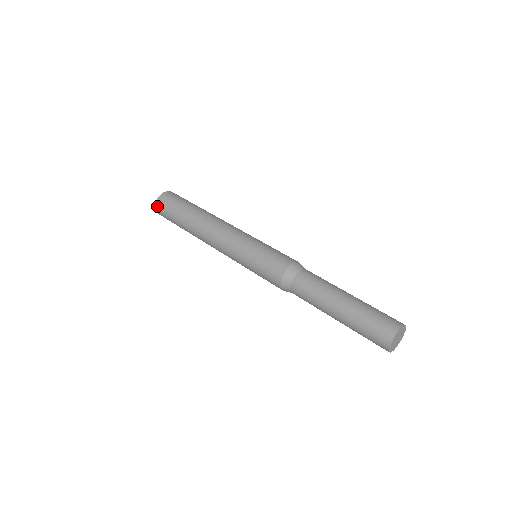
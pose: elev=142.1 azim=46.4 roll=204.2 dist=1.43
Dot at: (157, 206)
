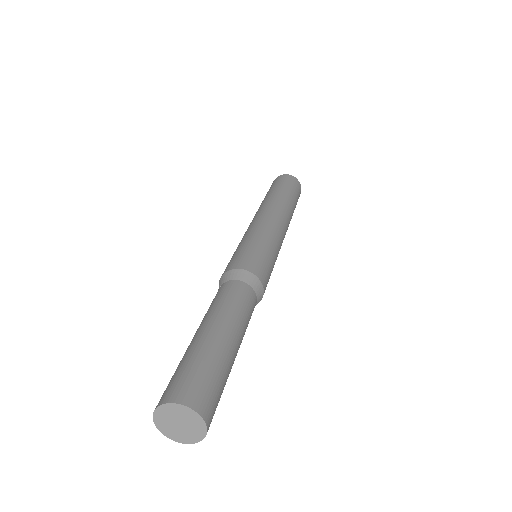
Dot at: occluded
